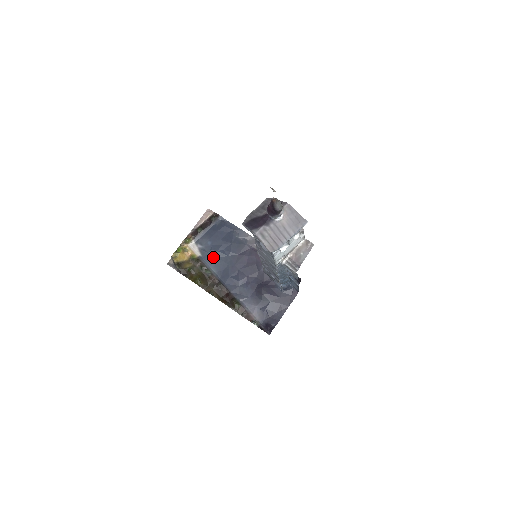
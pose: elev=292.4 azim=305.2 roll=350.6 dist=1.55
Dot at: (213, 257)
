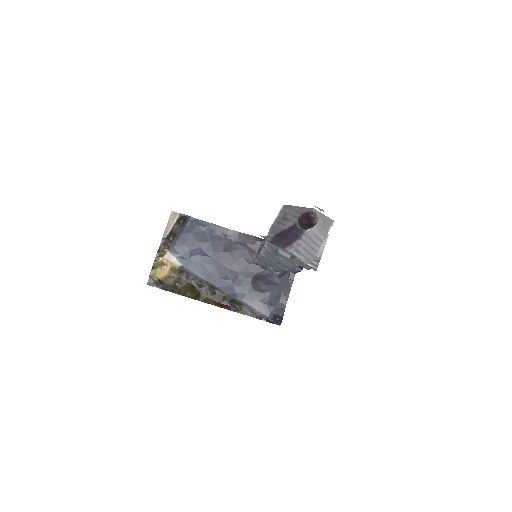
Dot at: (196, 263)
